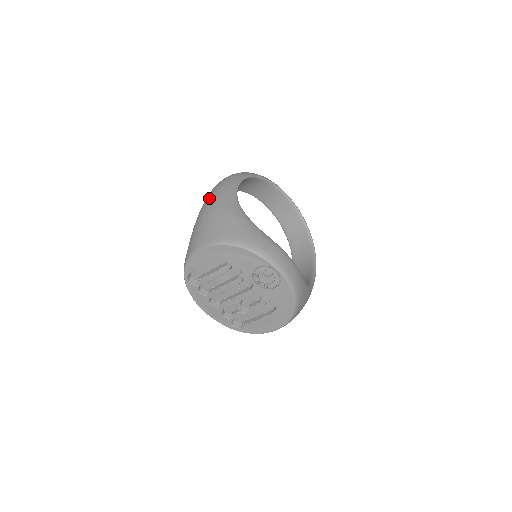
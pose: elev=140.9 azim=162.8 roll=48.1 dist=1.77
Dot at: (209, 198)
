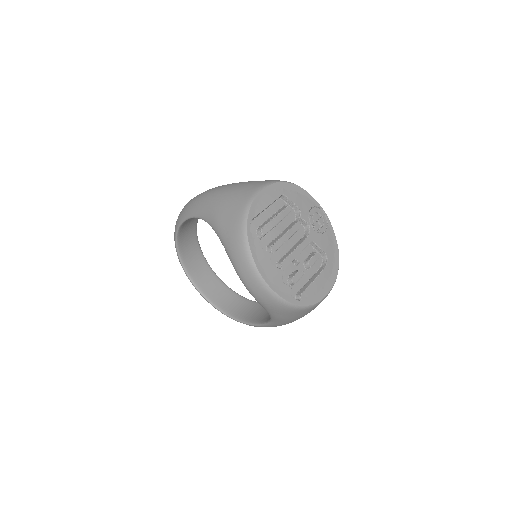
Dot at: (212, 188)
